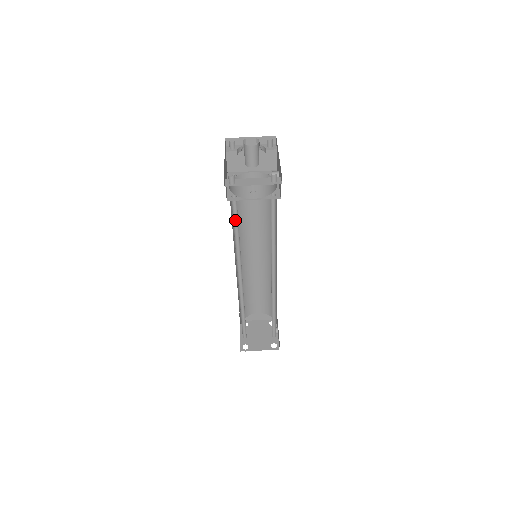
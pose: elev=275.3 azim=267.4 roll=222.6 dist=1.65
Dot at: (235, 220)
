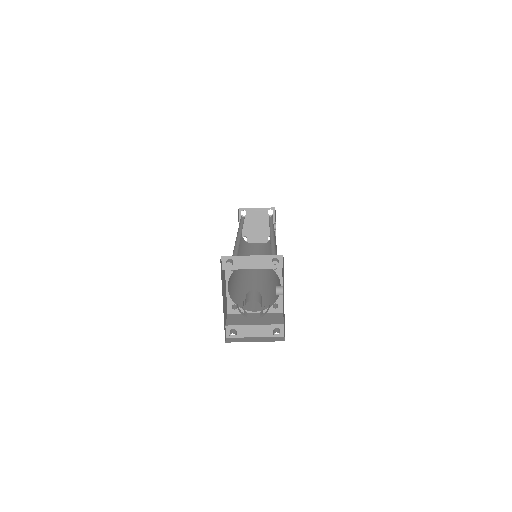
Dot at: occluded
